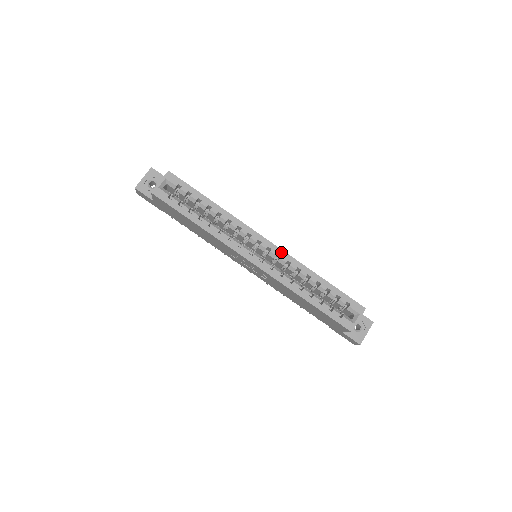
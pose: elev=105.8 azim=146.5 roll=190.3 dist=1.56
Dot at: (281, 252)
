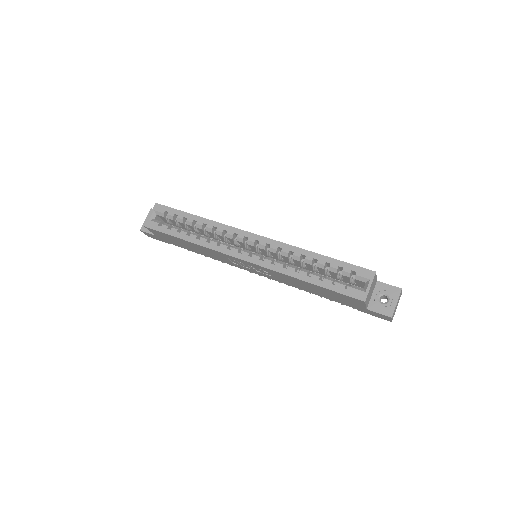
Dot at: (269, 241)
